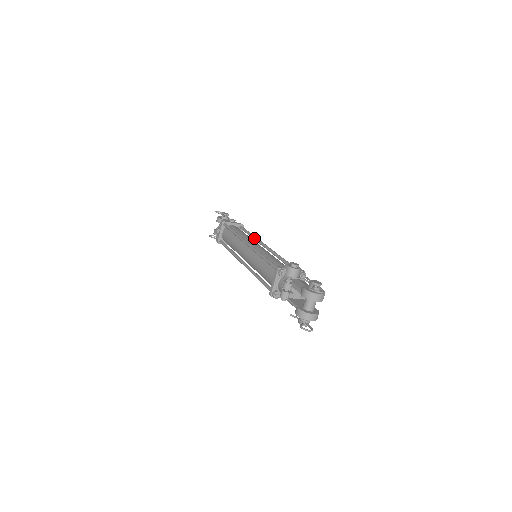
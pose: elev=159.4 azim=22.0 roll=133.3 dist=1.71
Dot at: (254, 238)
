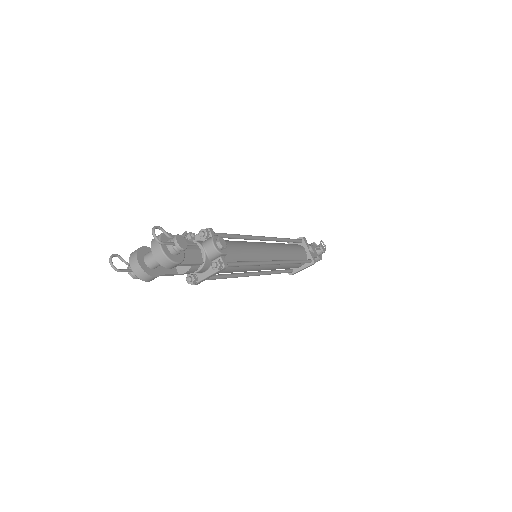
Dot at: occluded
